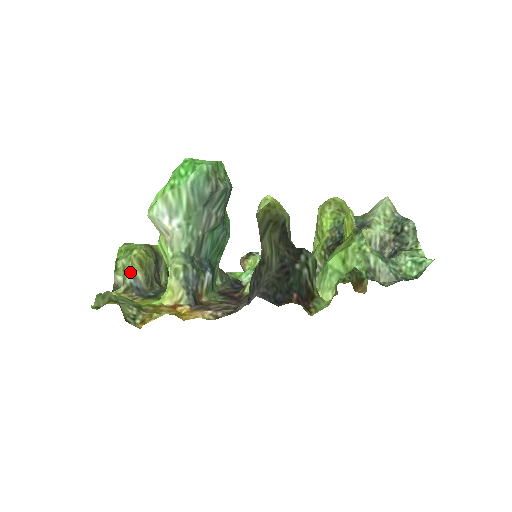
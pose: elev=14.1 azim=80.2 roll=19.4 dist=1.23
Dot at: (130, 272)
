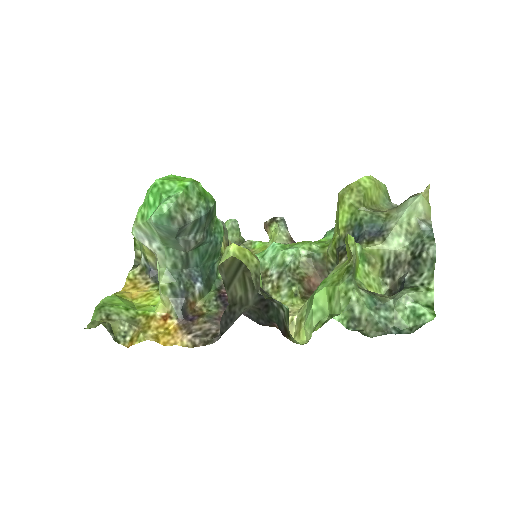
Dot at: (143, 255)
